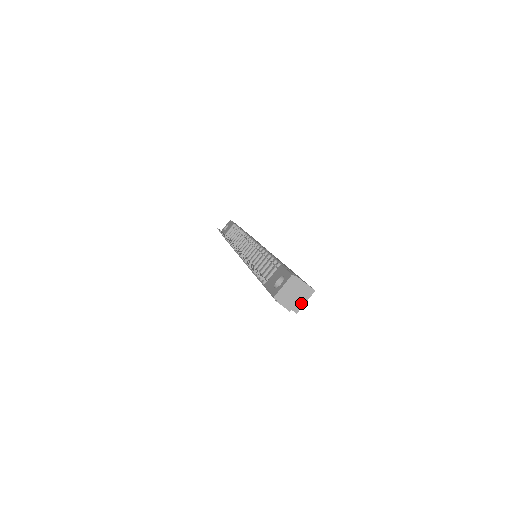
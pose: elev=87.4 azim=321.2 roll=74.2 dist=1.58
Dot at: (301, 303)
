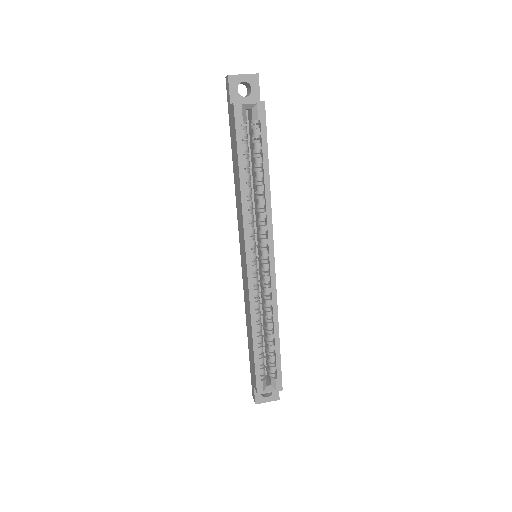
Dot at: (245, 103)
